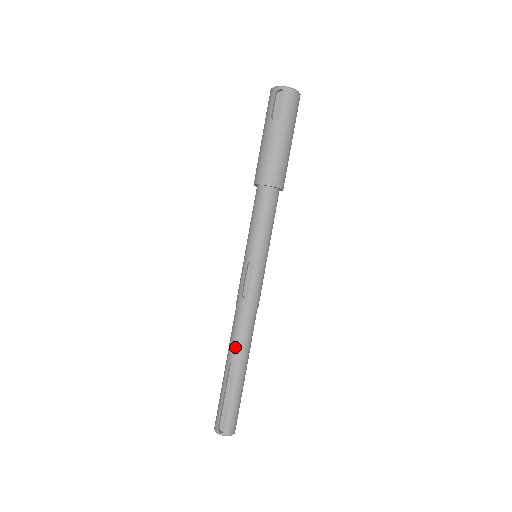
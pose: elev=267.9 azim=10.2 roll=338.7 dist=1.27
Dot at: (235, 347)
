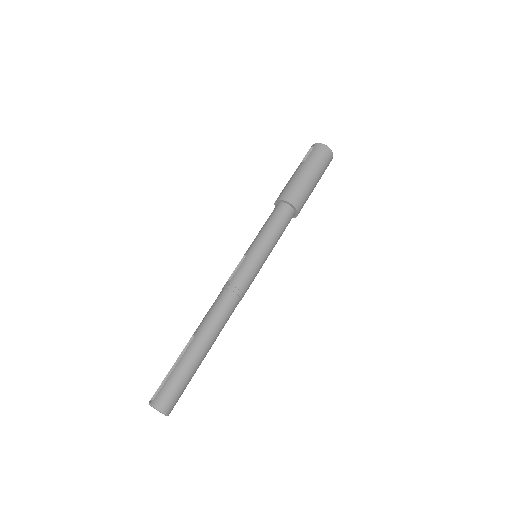
Dot at: (202, 321)
